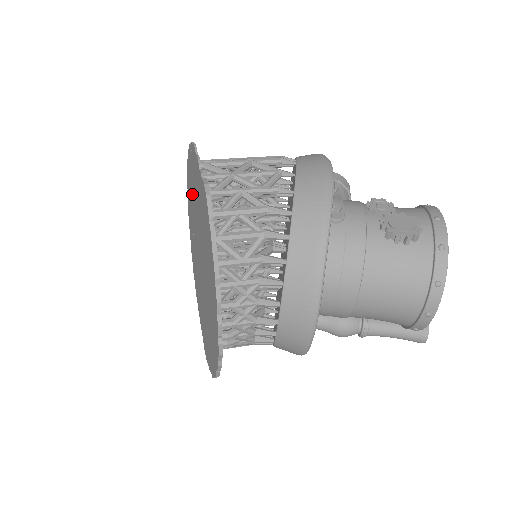
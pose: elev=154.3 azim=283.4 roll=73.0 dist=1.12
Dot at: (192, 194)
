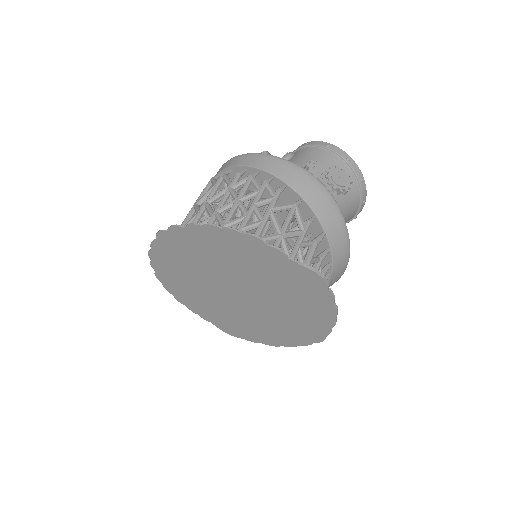
Dot at: (208, 254)
